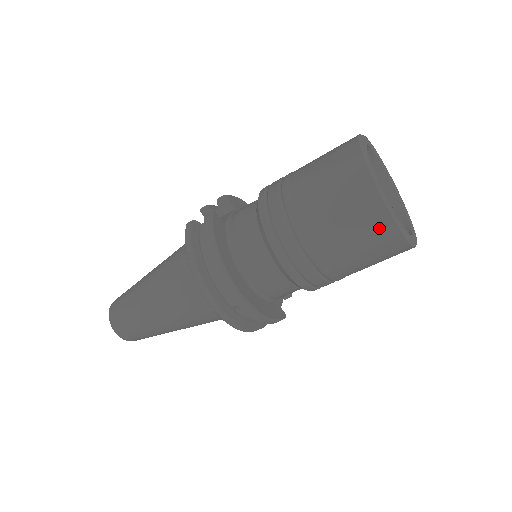
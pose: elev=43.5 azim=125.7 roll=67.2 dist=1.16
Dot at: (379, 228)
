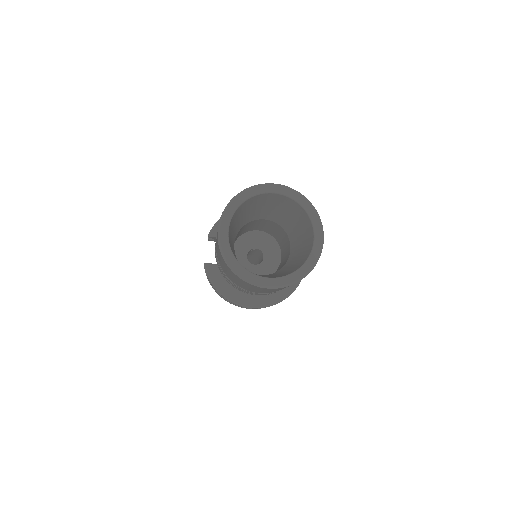
Dot at: occluded
